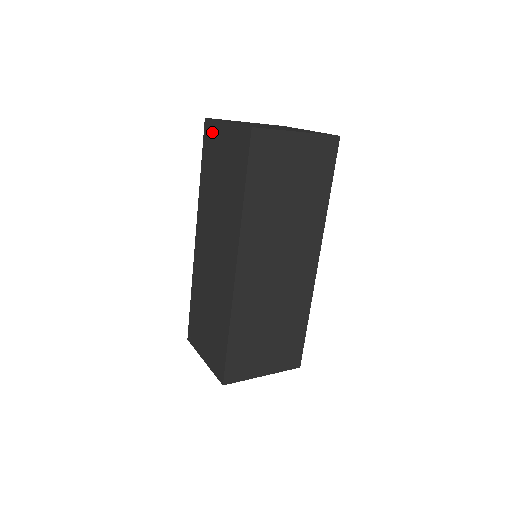
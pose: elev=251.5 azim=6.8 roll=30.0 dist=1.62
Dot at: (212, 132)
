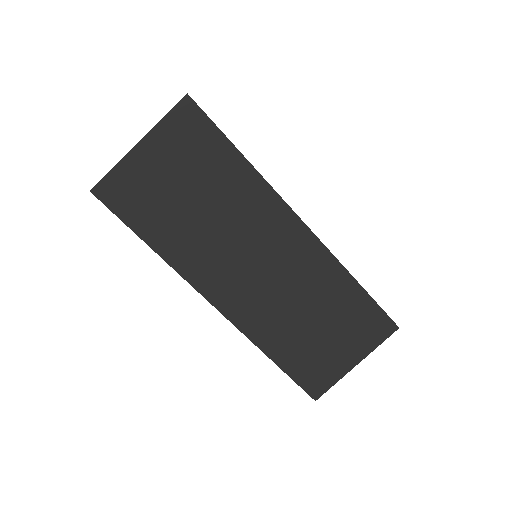
Dot at: occluded
